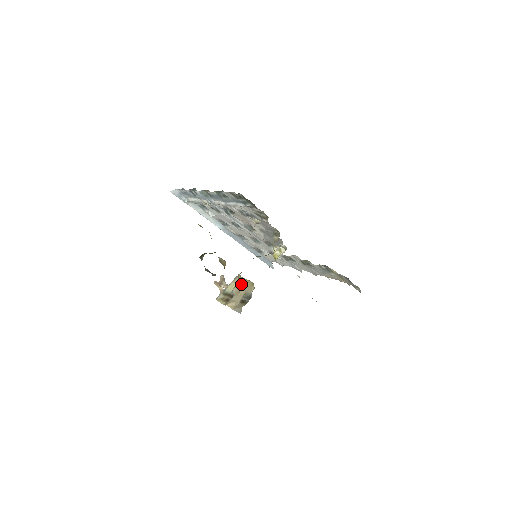
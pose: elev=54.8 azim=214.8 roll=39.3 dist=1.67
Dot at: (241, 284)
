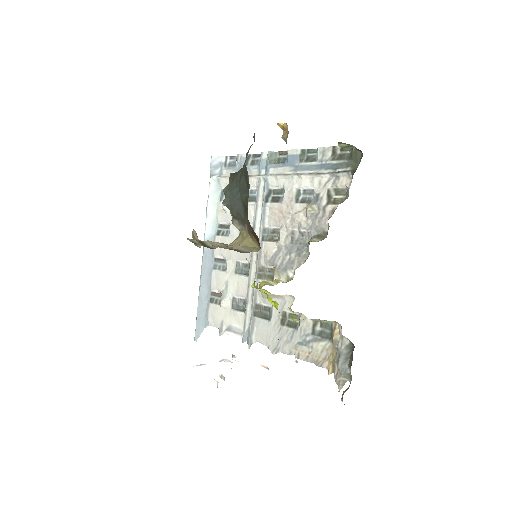
Dot at: (236, 244)
